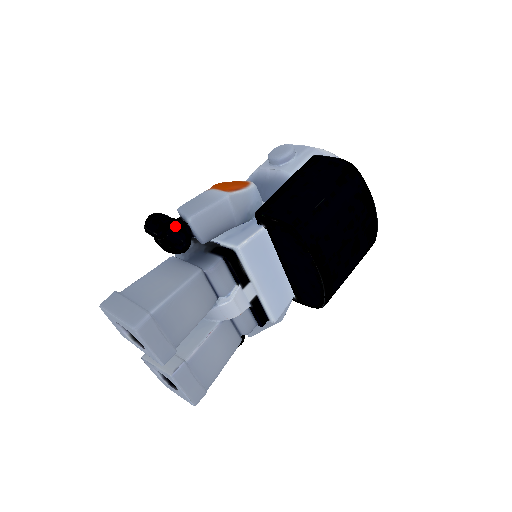
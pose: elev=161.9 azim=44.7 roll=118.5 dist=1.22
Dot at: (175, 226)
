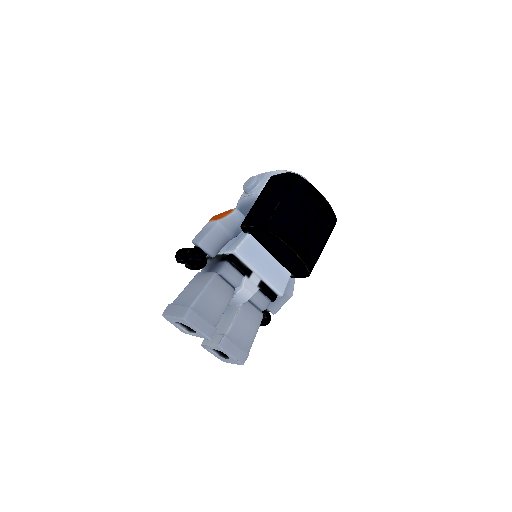
Dot at: (192, 252)
